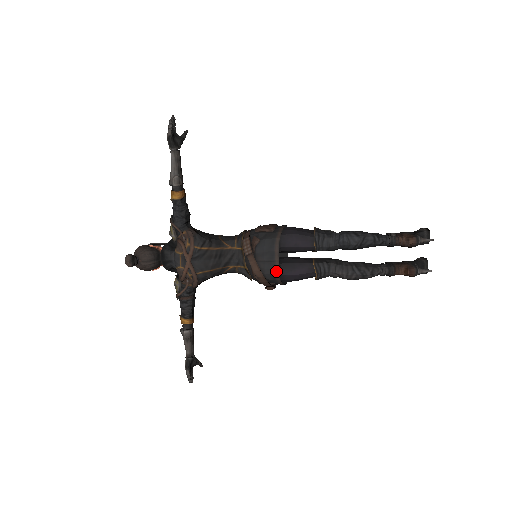
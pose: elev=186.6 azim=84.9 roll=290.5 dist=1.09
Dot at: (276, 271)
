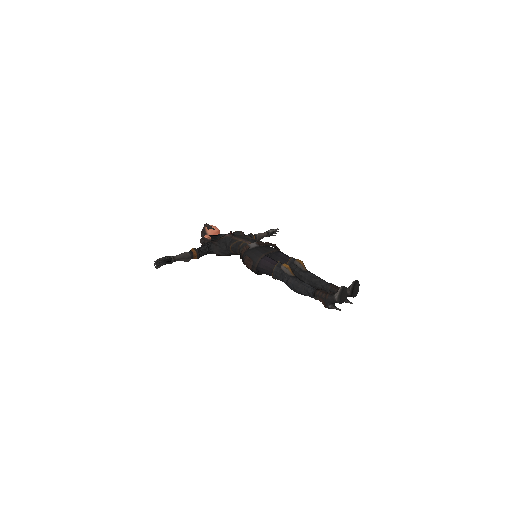
Dot at: occluded
